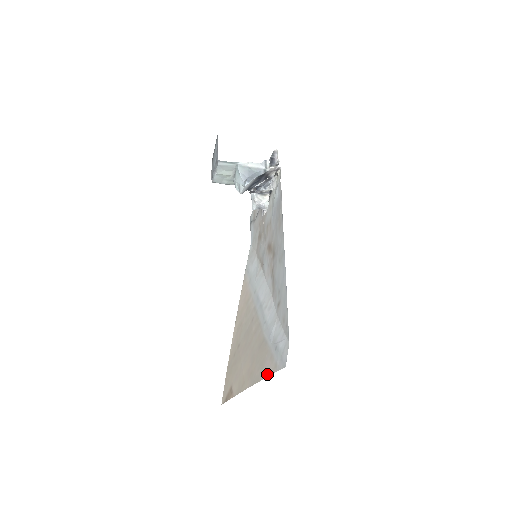
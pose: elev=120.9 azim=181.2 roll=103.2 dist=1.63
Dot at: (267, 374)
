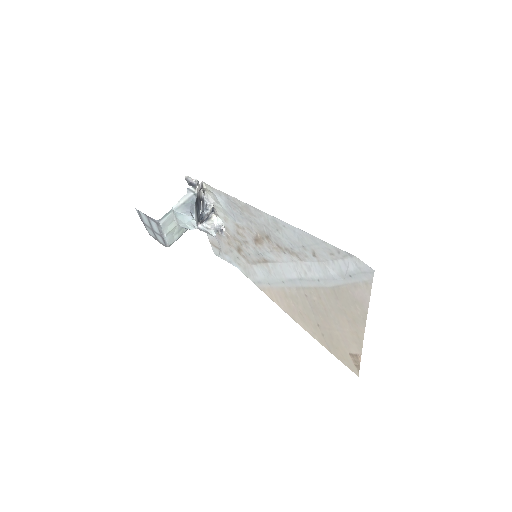
Dot at: (367, 298)
